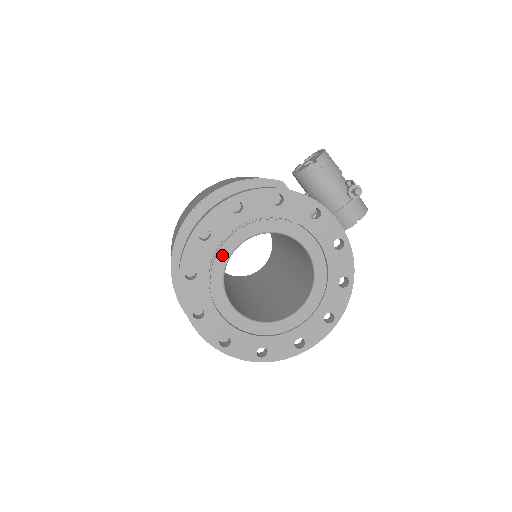
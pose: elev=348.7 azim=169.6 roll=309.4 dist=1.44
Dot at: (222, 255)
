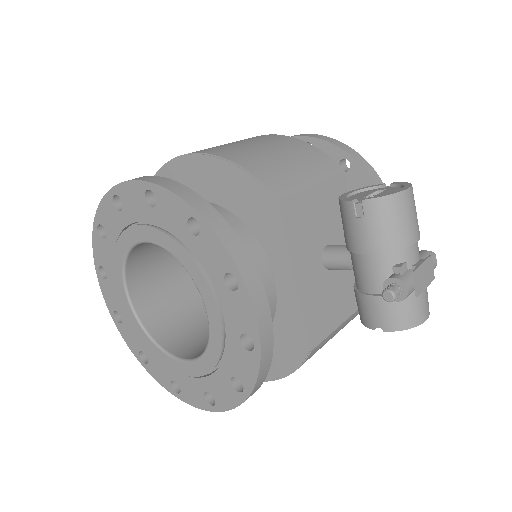
Dot at: (126, 238)
